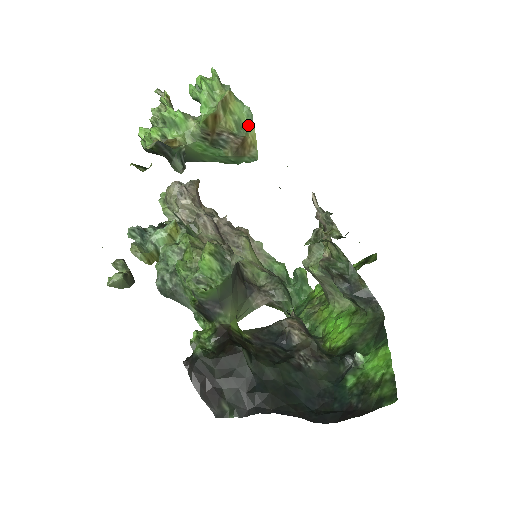
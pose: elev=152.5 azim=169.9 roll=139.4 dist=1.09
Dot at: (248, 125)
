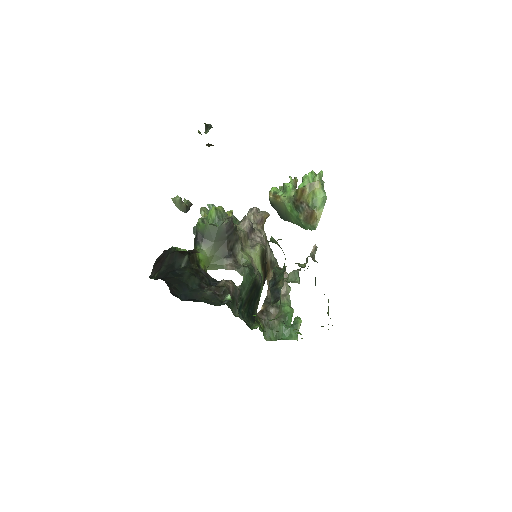
Dot at: (320, 206)
